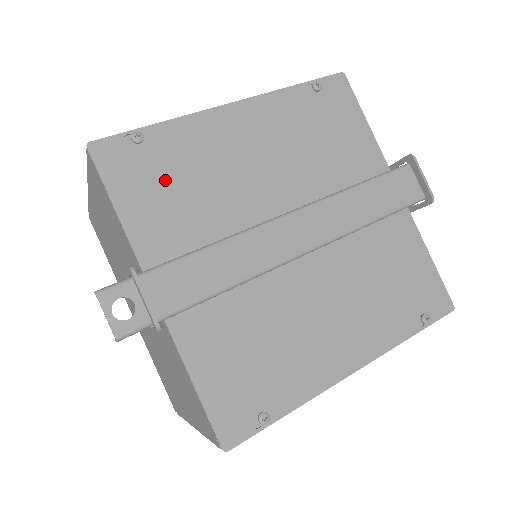
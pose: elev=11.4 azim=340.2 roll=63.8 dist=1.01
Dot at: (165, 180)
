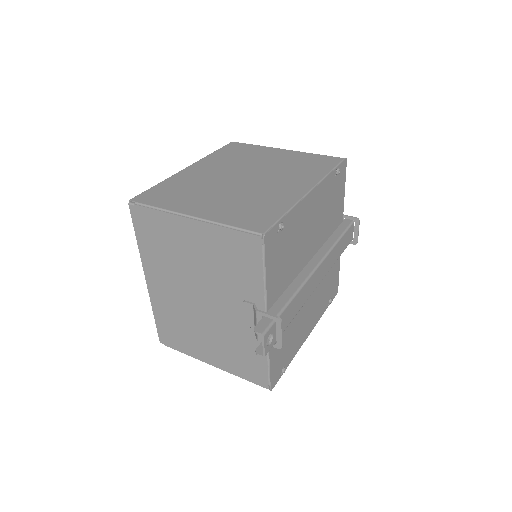
Dot at: (284, 251)
